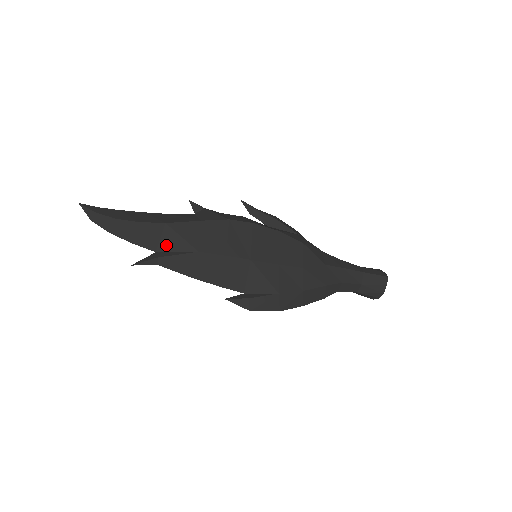
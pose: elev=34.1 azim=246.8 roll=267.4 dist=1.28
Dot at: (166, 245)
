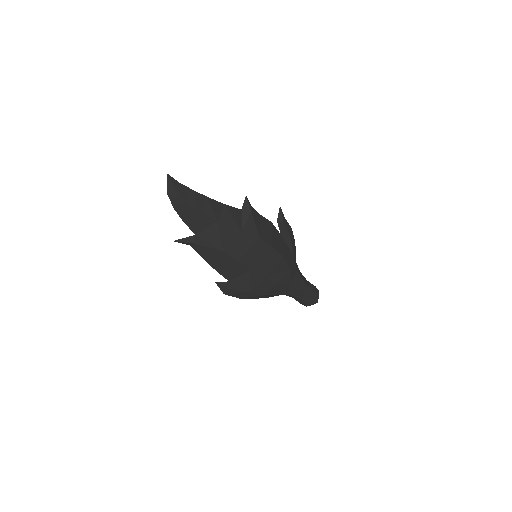
Dot at: (206, 235)
